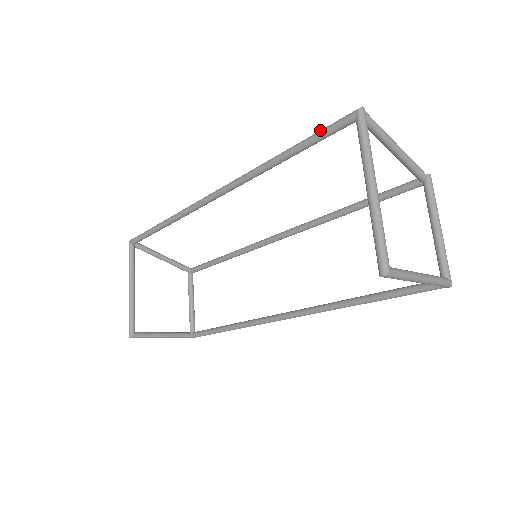
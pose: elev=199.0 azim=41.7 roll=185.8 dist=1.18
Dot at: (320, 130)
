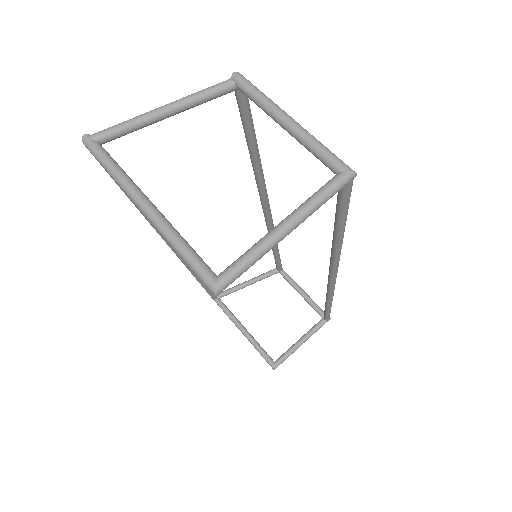
Dot at: occluded
